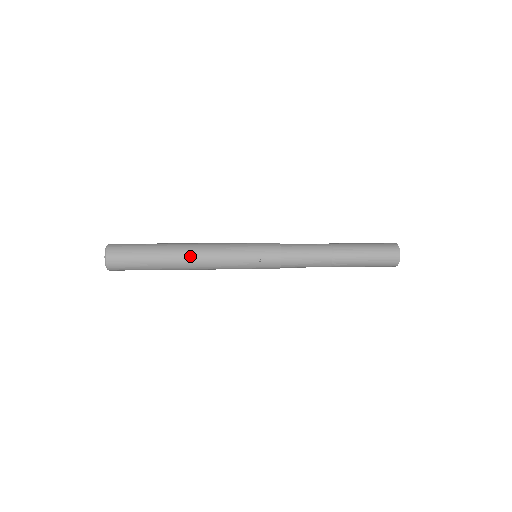
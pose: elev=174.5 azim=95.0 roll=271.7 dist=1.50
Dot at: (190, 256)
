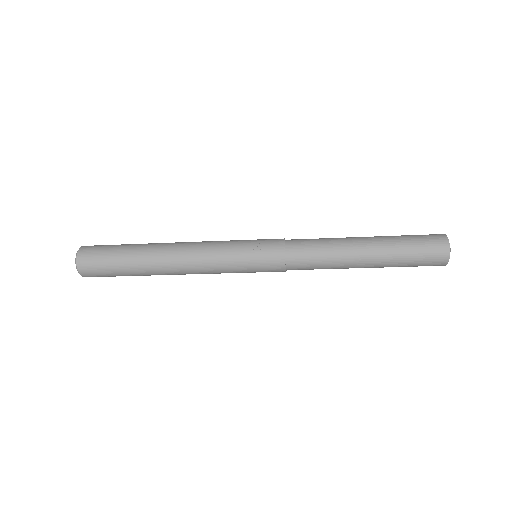
Dot at: (173, 248)
